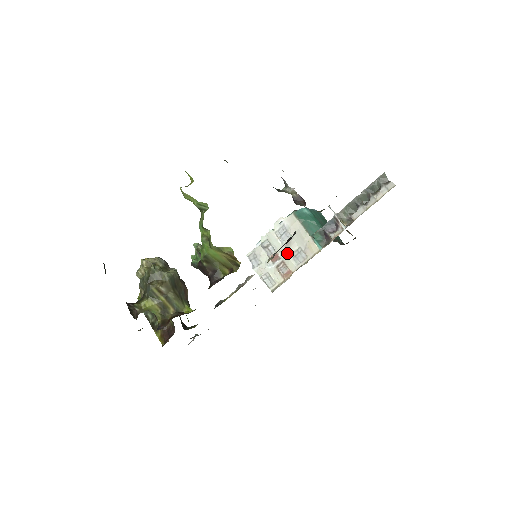
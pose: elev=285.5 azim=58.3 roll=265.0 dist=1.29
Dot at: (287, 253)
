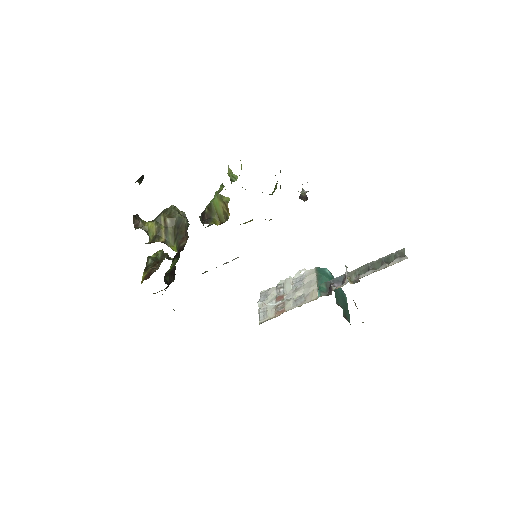
Dot at: (291, 296)
